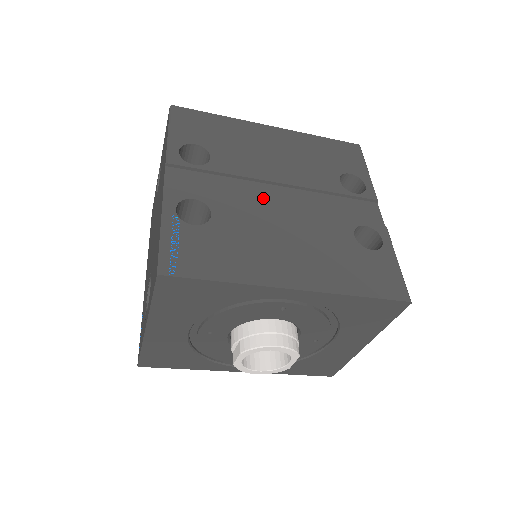
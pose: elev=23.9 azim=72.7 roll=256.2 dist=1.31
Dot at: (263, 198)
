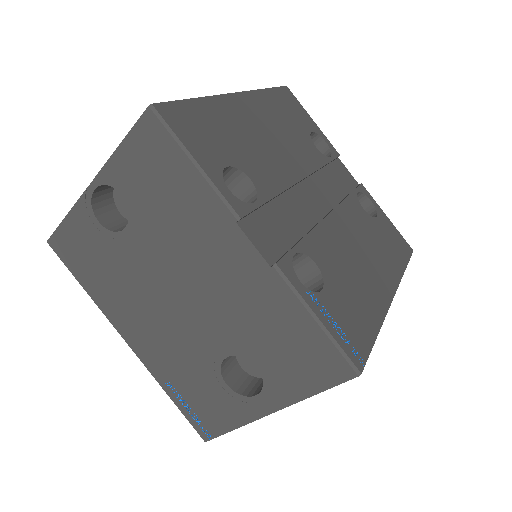
Dot at: (308, 208)
